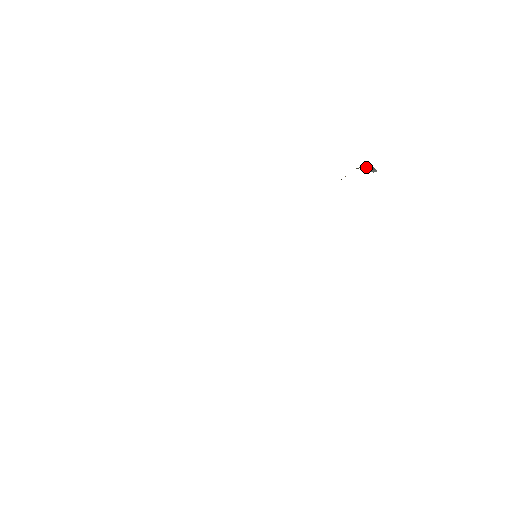
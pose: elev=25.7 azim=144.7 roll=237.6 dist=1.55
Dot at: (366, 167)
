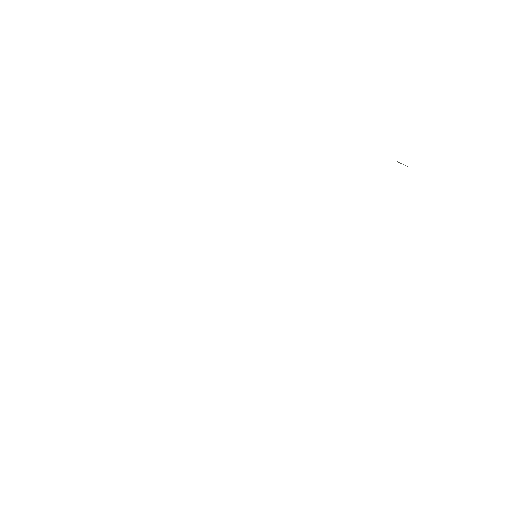
Dot at: occluded
